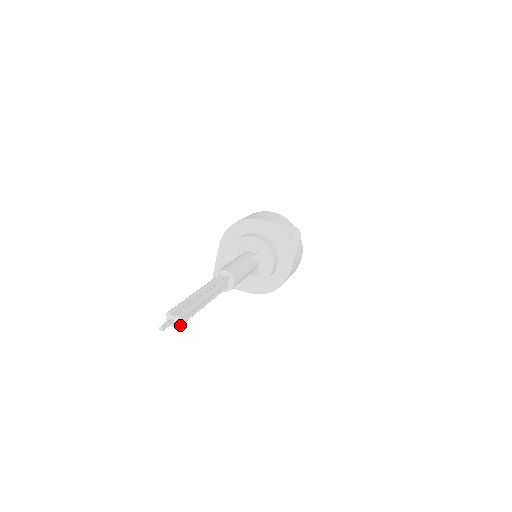
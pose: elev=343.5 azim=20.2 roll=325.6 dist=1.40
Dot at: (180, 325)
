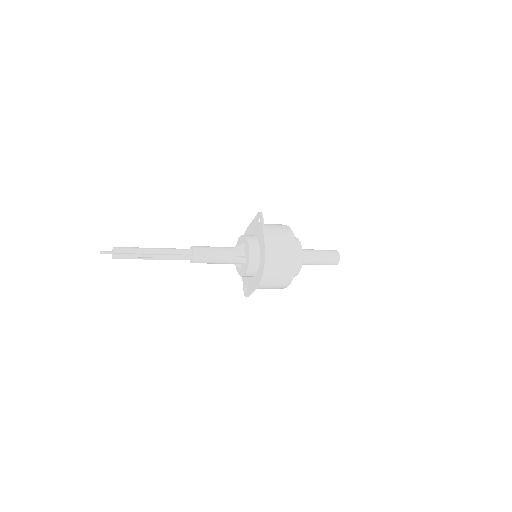
Dot at: (116, 254)
